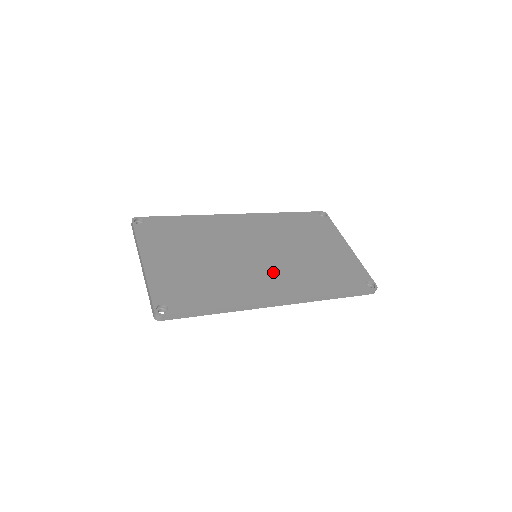
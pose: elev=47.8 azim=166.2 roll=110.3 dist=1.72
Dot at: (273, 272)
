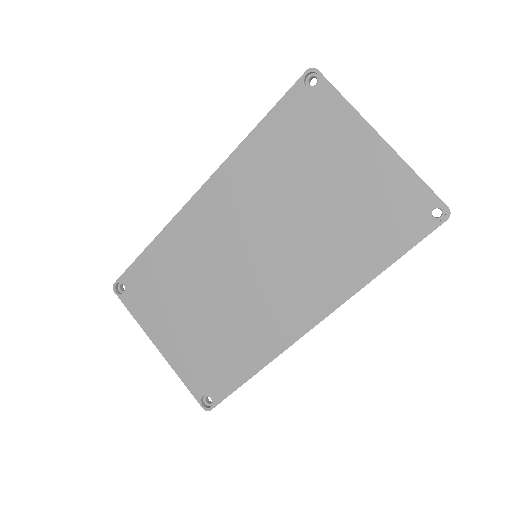
Dot at: (286, 280)
